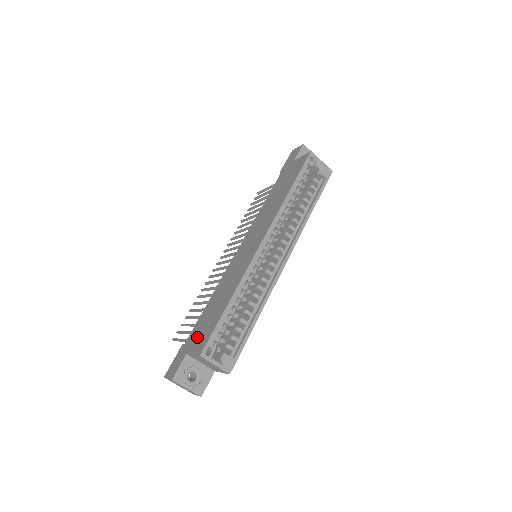
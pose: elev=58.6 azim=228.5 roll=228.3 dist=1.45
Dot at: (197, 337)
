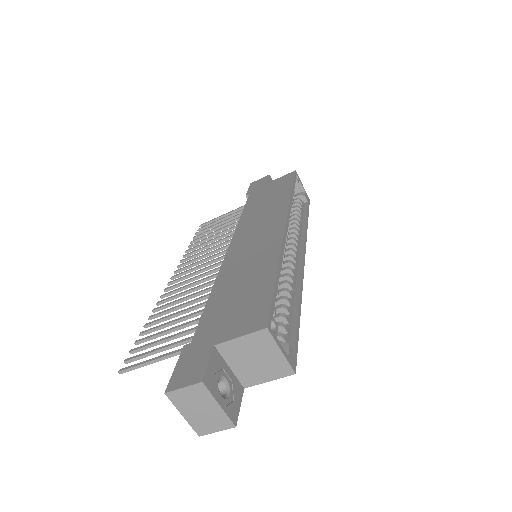
Dot at: (227, 322)
